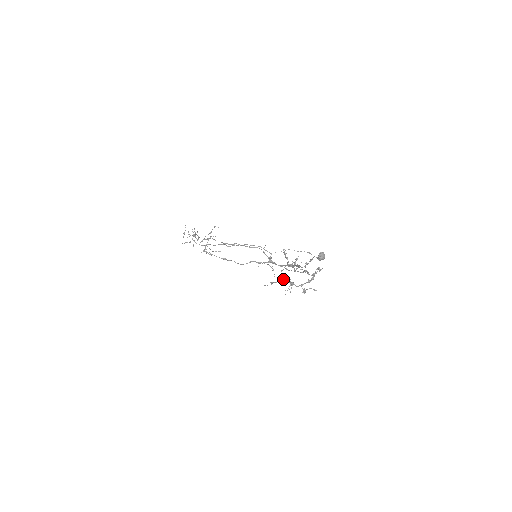
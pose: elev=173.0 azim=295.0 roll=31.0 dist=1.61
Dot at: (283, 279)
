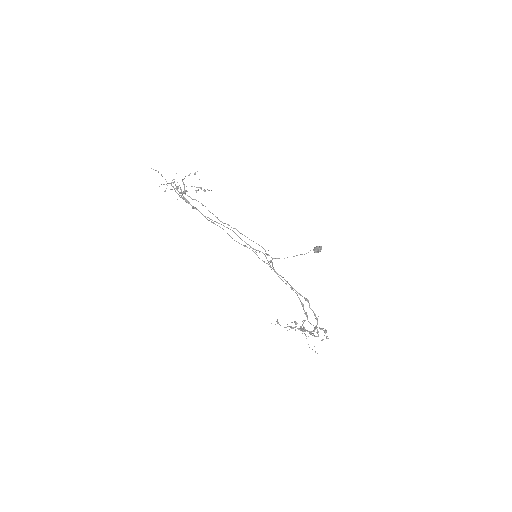
Dot at: (290, 327)
